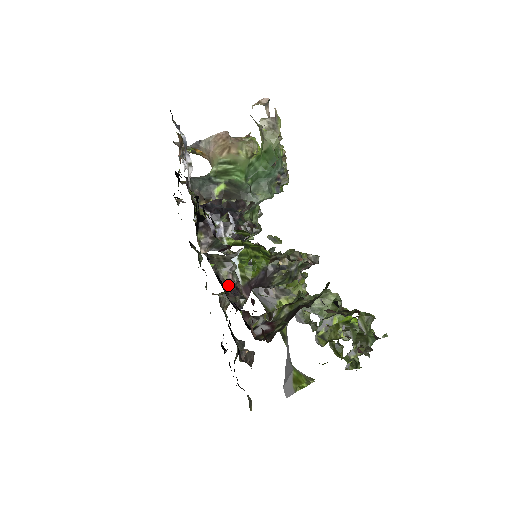
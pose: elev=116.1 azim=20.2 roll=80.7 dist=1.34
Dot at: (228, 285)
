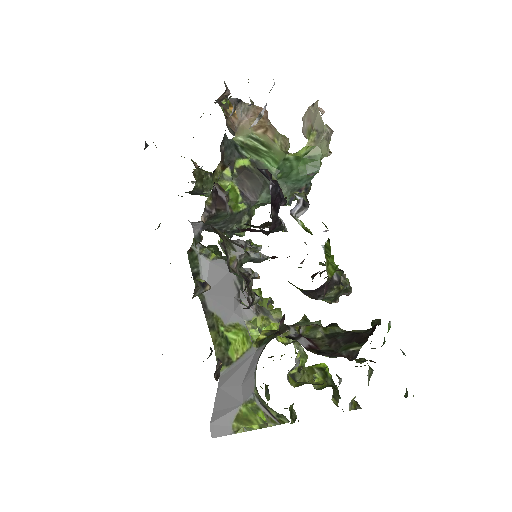
Dot at: (242, 273)
